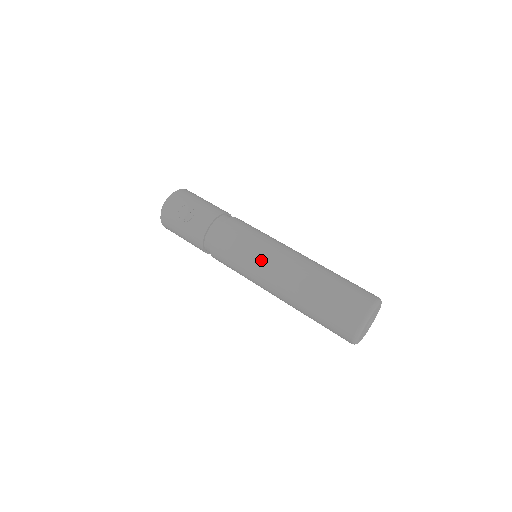
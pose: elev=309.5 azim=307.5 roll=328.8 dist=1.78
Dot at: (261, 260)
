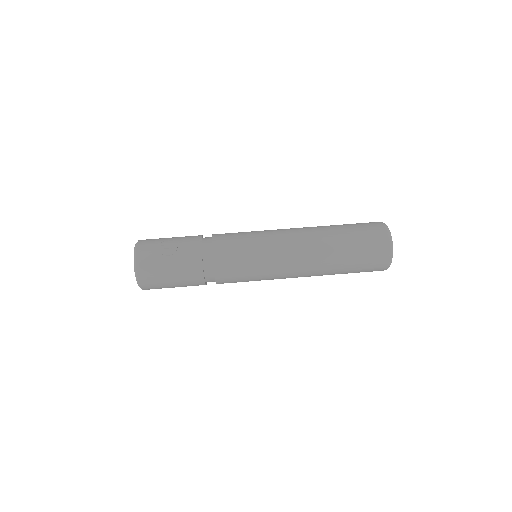
Dot at: (274, 241)
